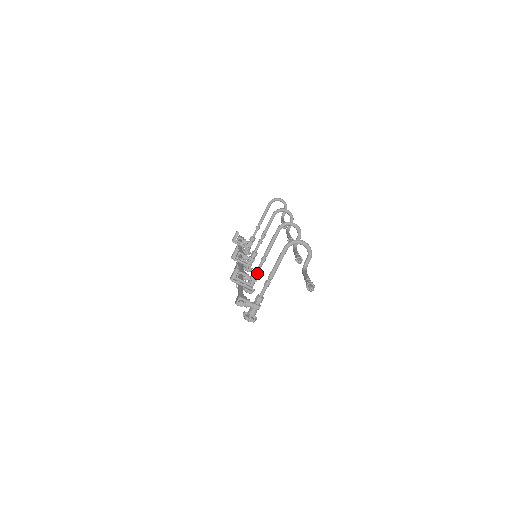
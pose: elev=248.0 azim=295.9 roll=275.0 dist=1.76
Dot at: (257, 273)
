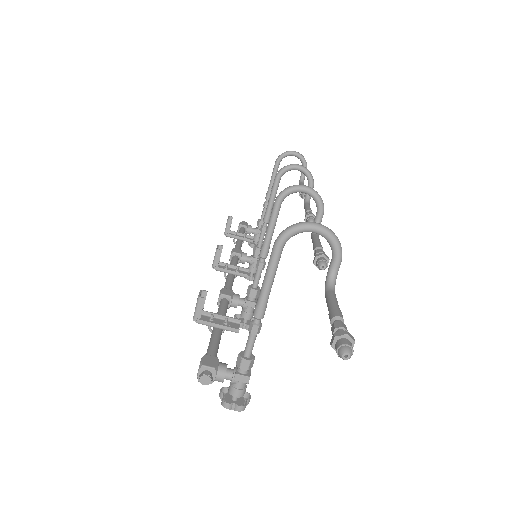
Dot at: (254, 291)
